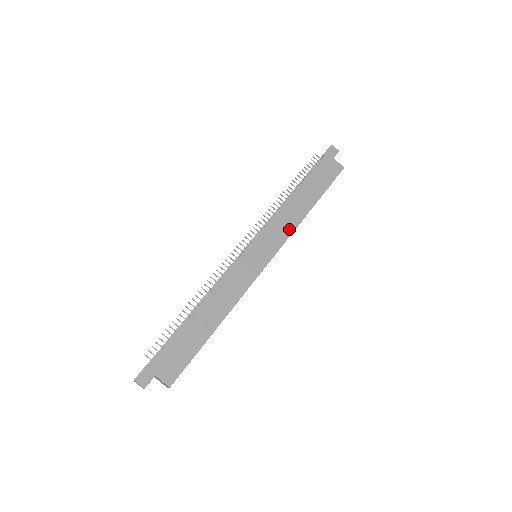
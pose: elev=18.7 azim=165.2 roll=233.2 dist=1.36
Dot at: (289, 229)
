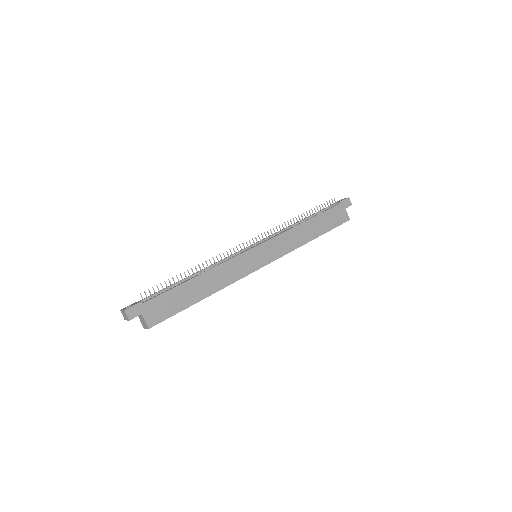
Dot at: (290, 247)
